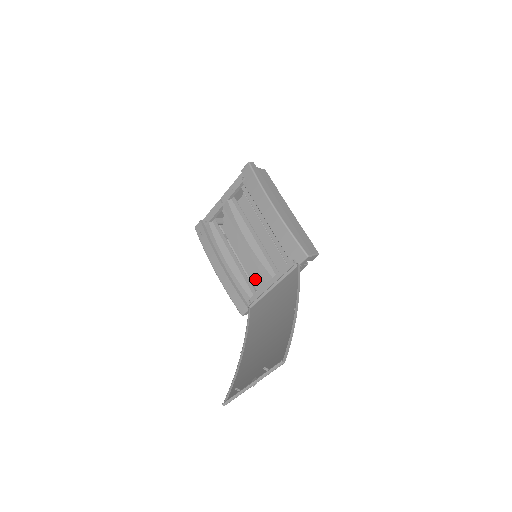
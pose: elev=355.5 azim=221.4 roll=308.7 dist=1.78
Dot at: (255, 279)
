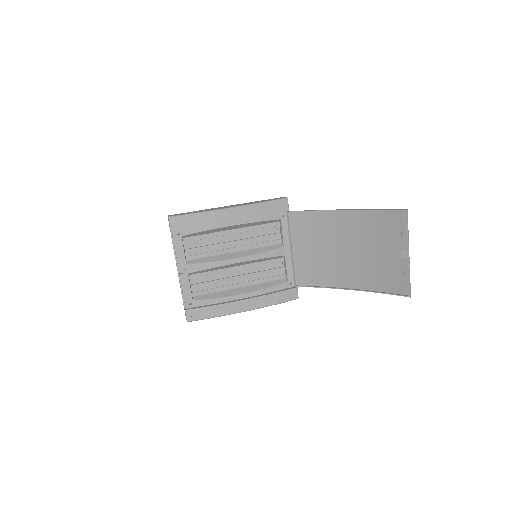
Dot at: occluded
